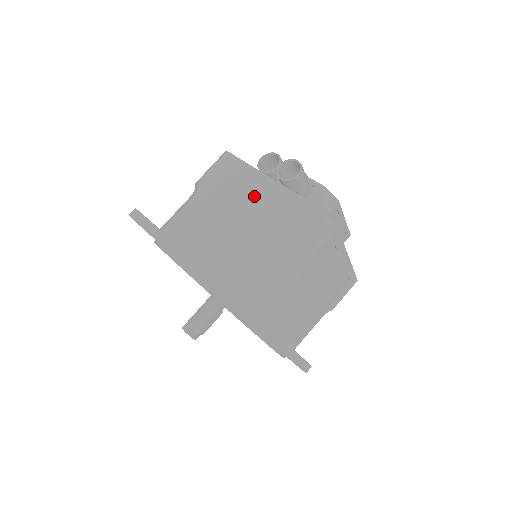
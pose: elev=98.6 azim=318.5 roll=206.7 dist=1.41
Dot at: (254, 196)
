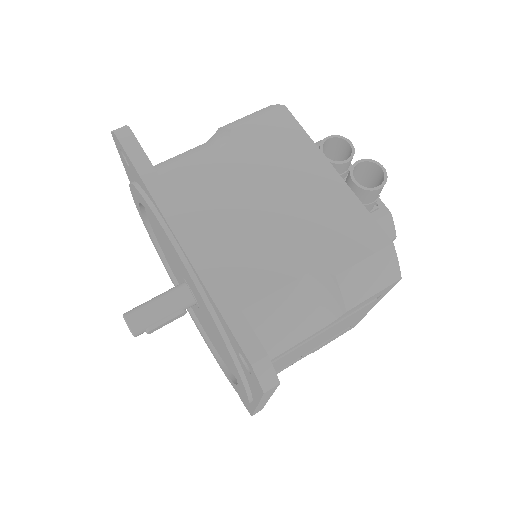
Dot at: (308, 188)
